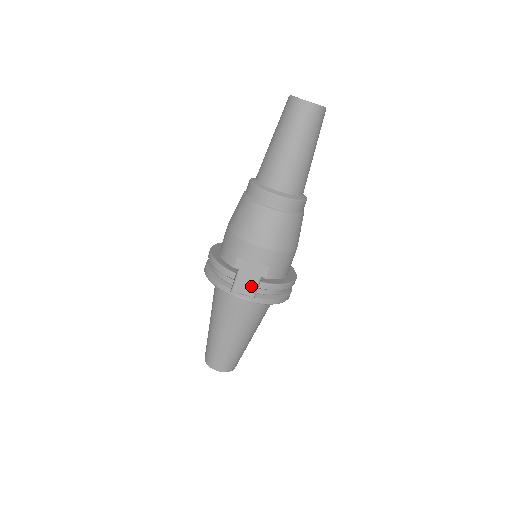
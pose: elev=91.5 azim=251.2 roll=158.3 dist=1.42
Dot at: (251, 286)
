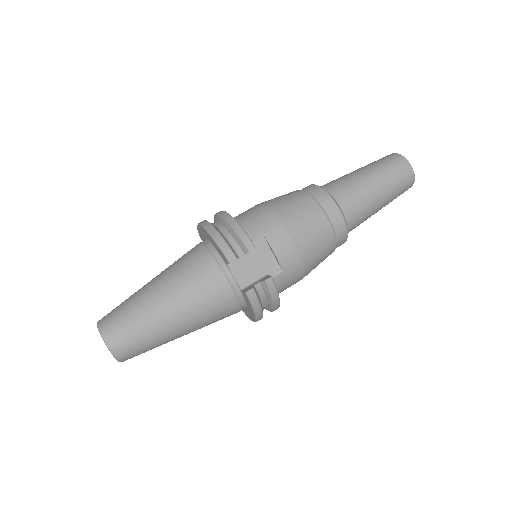
Dot at: (249, 275)
